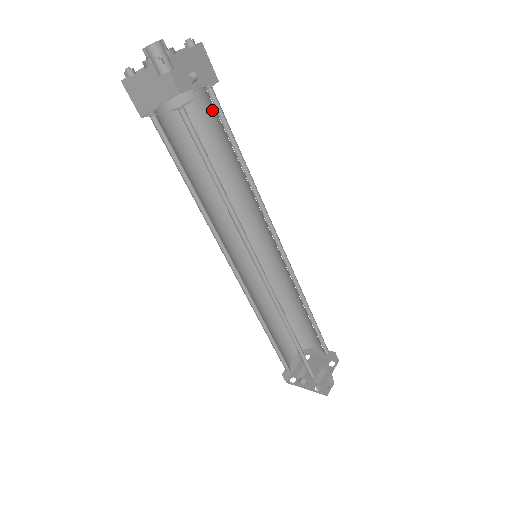
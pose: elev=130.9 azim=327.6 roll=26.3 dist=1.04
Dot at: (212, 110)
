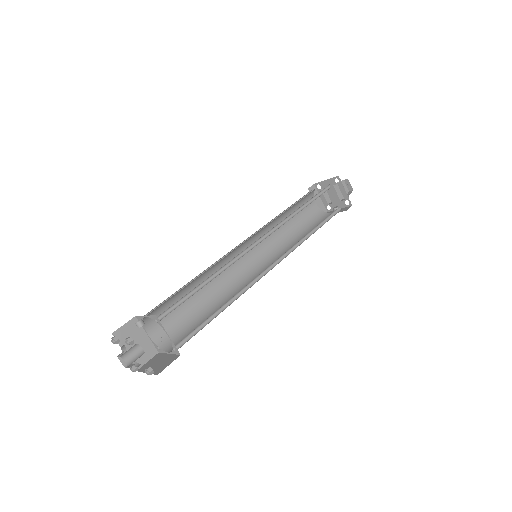
Dot at: occluded
